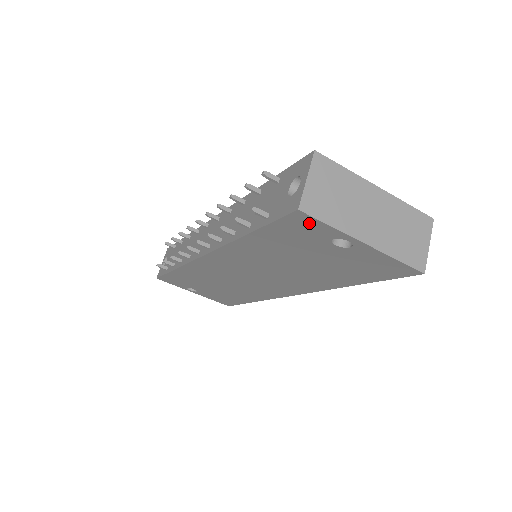
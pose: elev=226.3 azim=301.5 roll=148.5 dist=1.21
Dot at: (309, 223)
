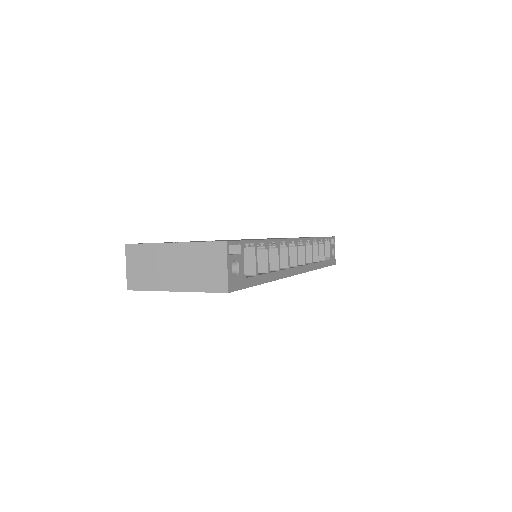
Dot at: occluded
